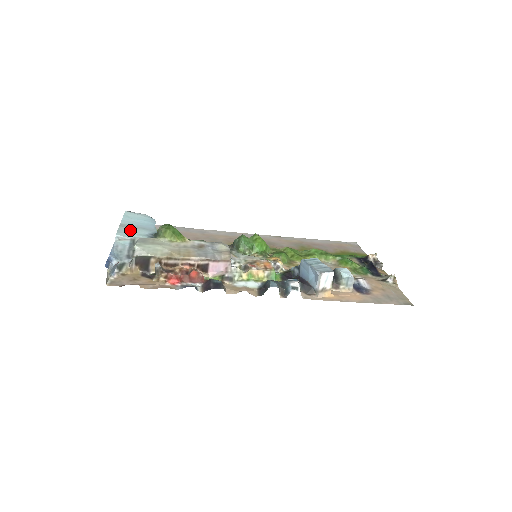
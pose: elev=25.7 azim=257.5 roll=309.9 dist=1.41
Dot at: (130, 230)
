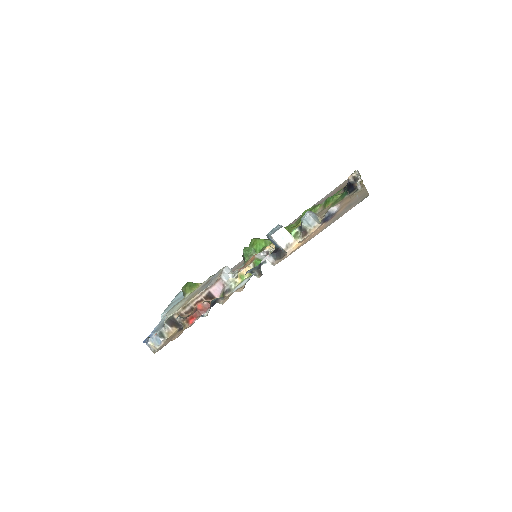
Dot at: (172, 305)
